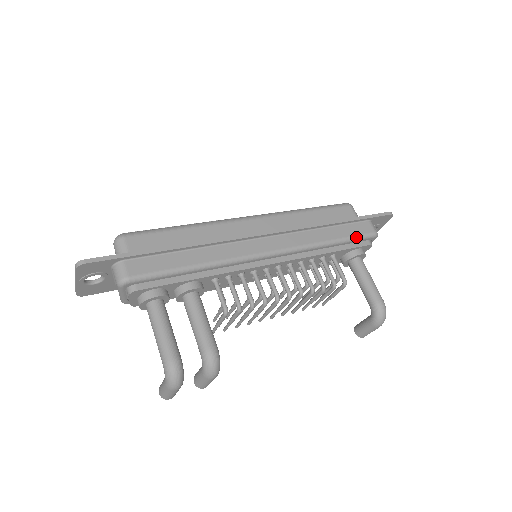
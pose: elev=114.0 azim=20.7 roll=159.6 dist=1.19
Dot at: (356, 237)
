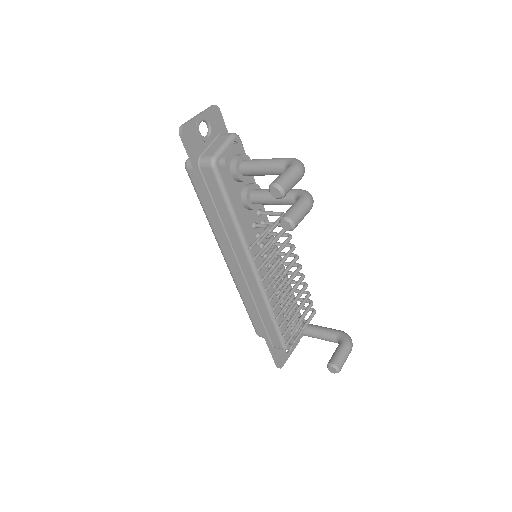
Dot at: occluded
